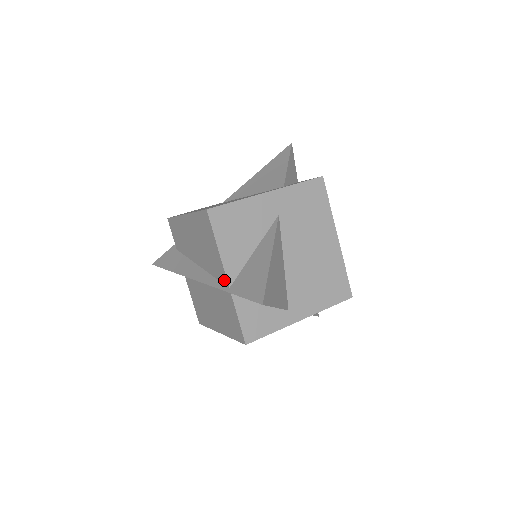
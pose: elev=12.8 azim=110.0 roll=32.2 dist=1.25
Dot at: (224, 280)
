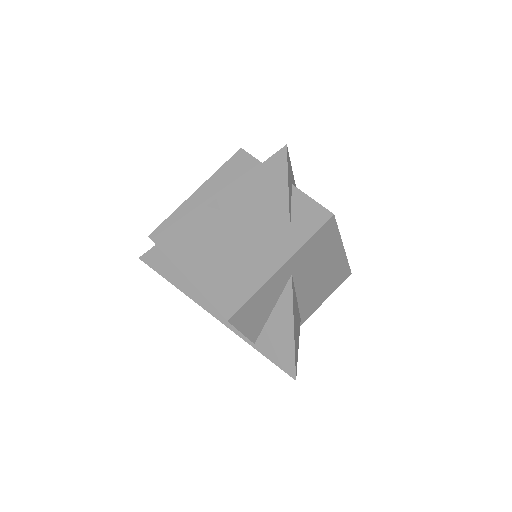
Dot at: (247, 338)
